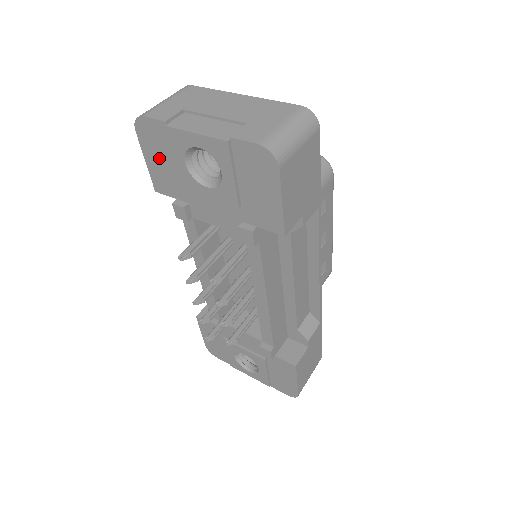
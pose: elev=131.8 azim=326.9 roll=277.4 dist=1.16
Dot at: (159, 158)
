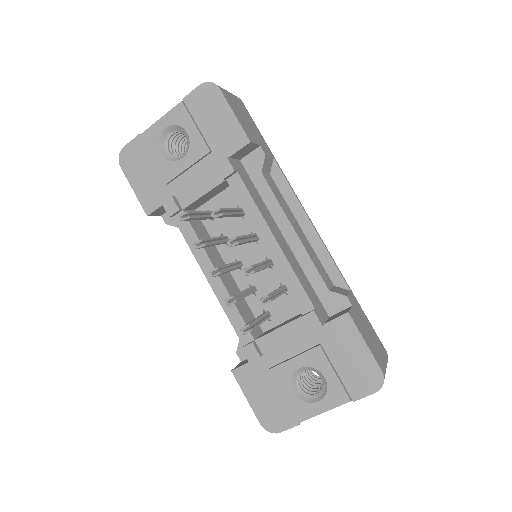
Dot at: (142, 174)
